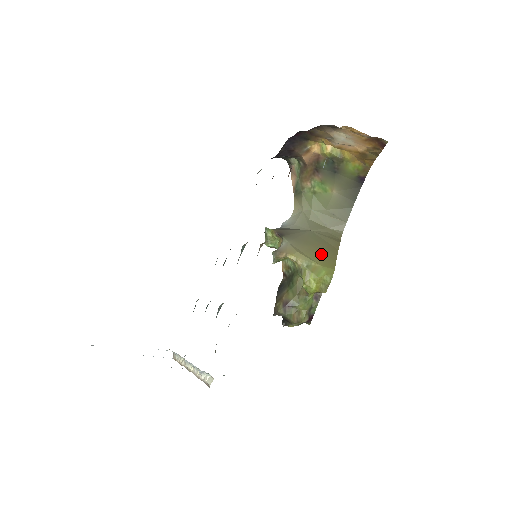
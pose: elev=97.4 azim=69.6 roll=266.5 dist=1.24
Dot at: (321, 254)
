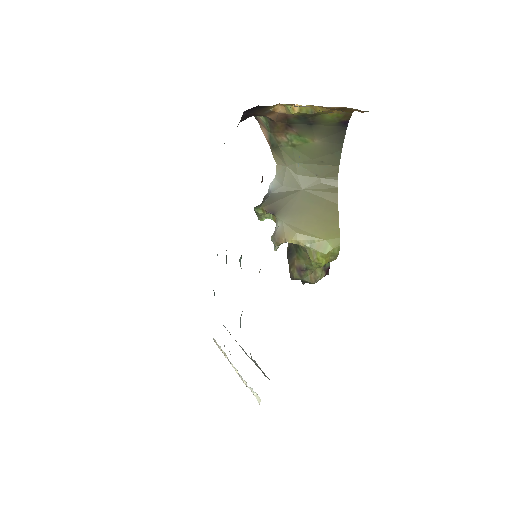
Dot at: (321, 221)
